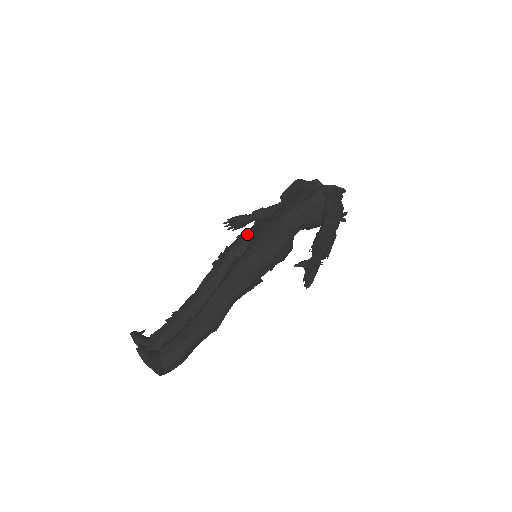
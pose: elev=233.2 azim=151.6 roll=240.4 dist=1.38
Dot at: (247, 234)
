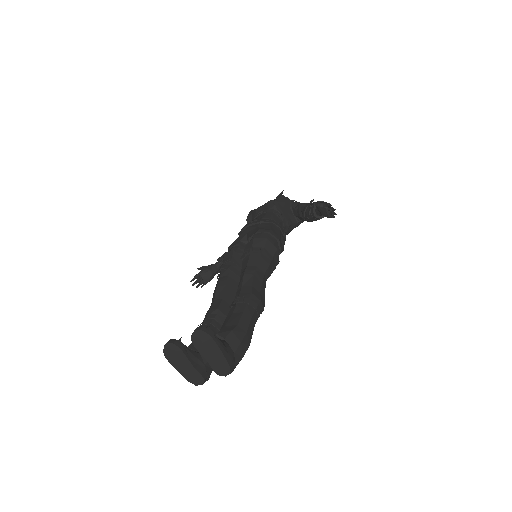
Dot at: (239, 239)
